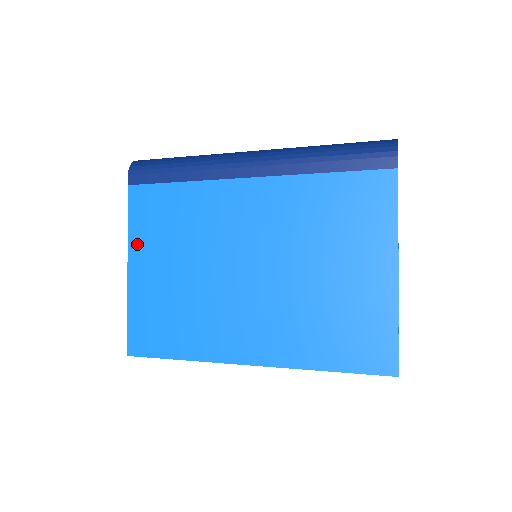
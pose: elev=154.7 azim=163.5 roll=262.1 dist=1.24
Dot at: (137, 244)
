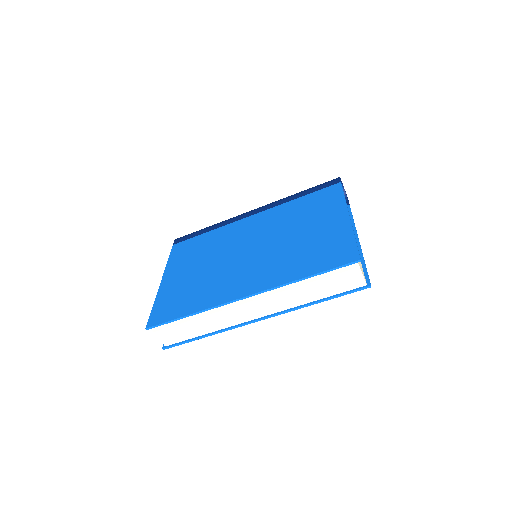
Dot at: (172, 267)
